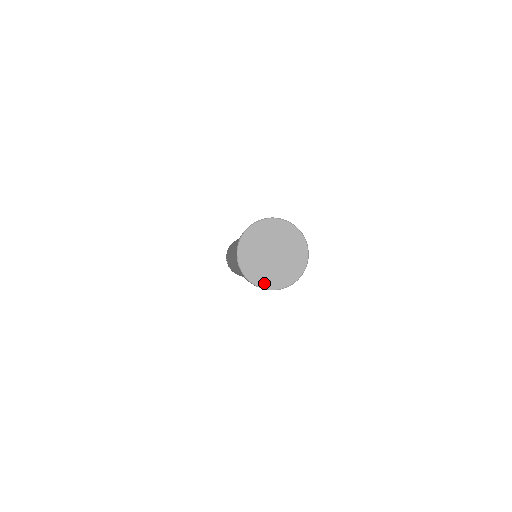
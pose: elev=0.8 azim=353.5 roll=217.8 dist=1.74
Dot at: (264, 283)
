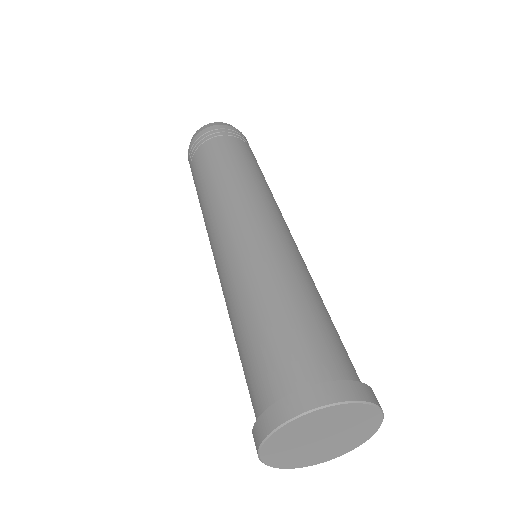
Dot at: (310, 463)
